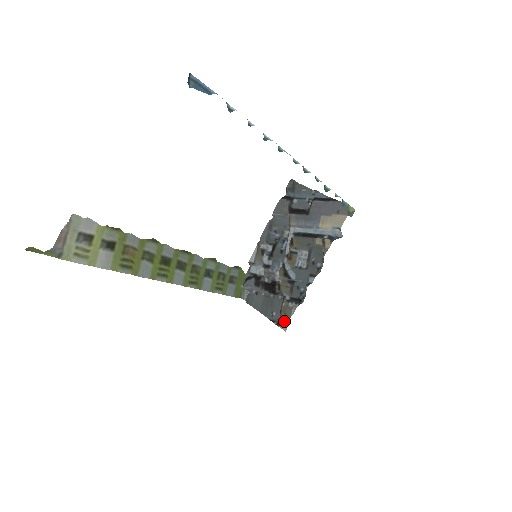
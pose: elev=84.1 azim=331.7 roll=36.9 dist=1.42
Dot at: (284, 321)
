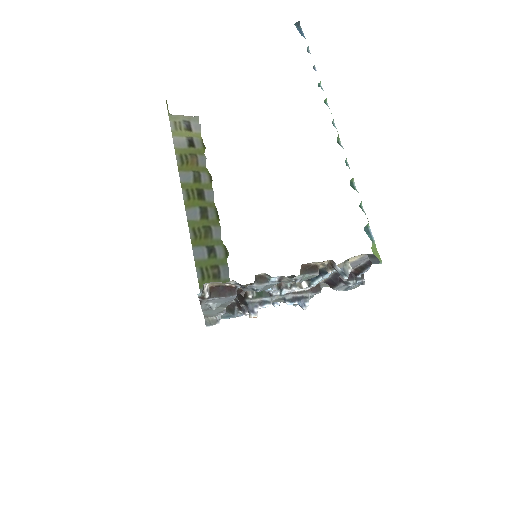
Dot at: (209, 284)
